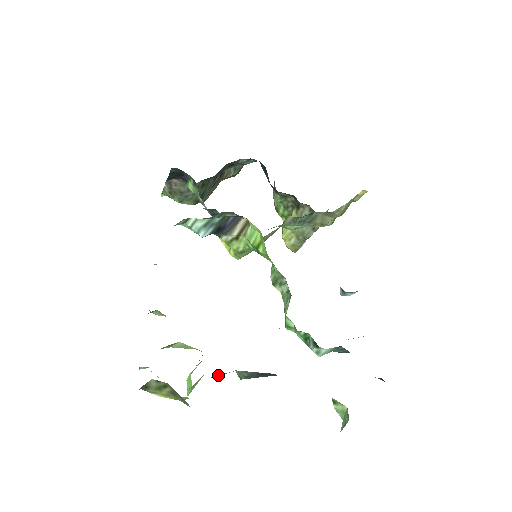
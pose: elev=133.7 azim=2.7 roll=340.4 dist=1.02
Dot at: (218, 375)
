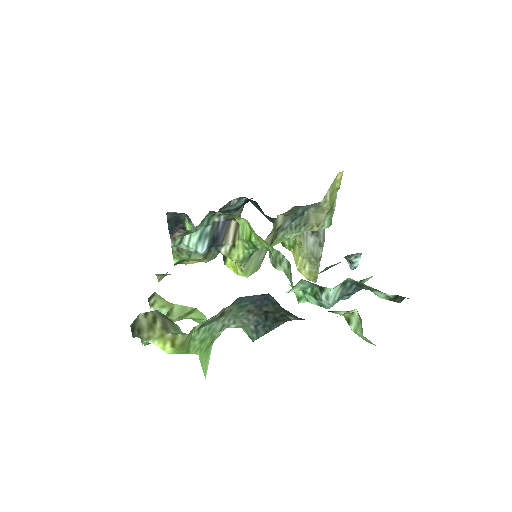
Dot at: (220, 326)
